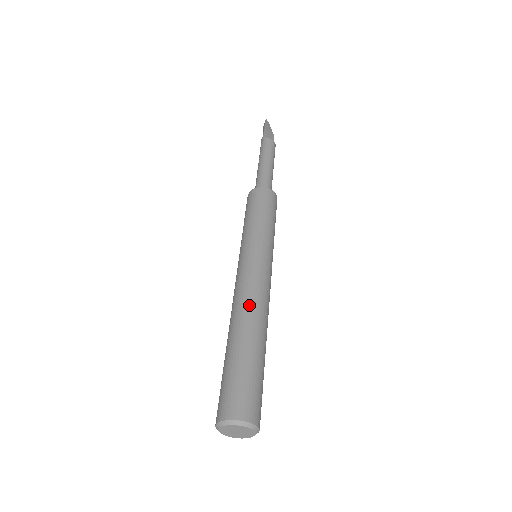
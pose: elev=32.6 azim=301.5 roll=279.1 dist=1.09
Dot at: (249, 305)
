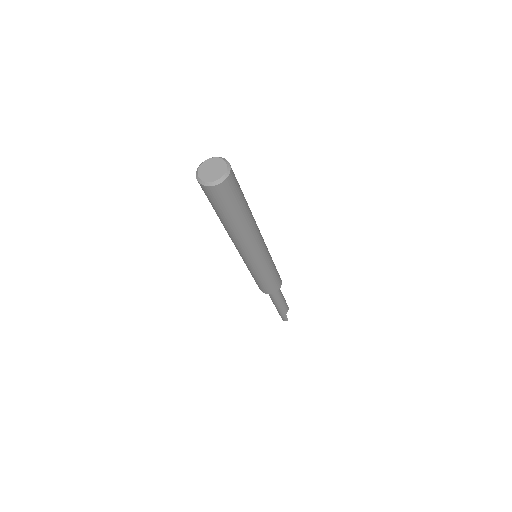
Dot at: occluded
